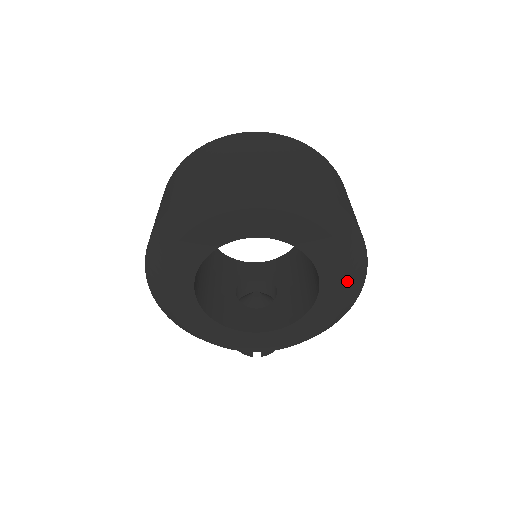
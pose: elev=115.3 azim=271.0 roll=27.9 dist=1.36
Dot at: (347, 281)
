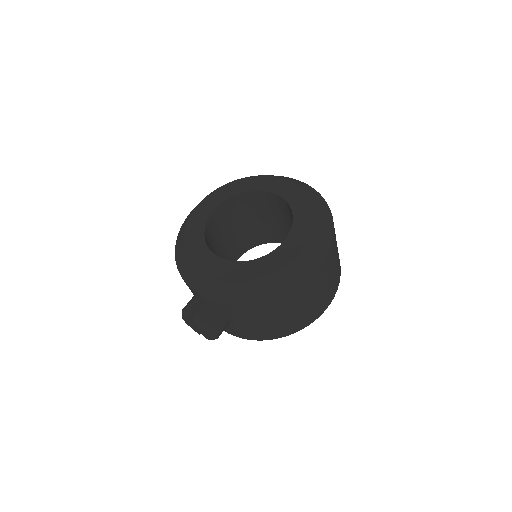
Dot at: (306, 242)
